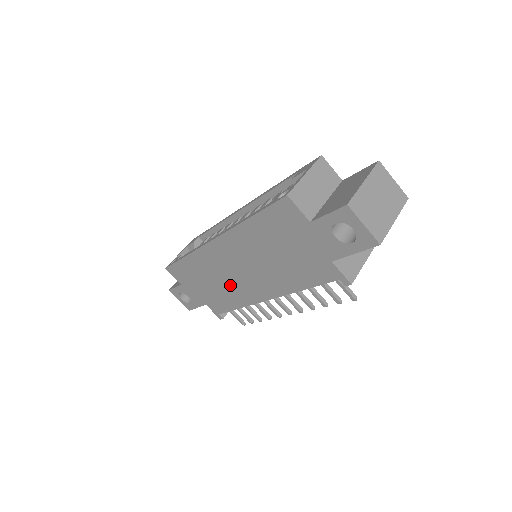
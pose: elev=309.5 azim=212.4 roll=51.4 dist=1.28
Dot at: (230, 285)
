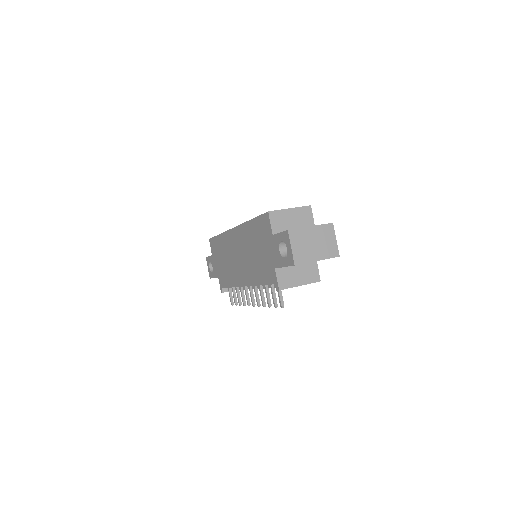
Dot at: (232, 266)
